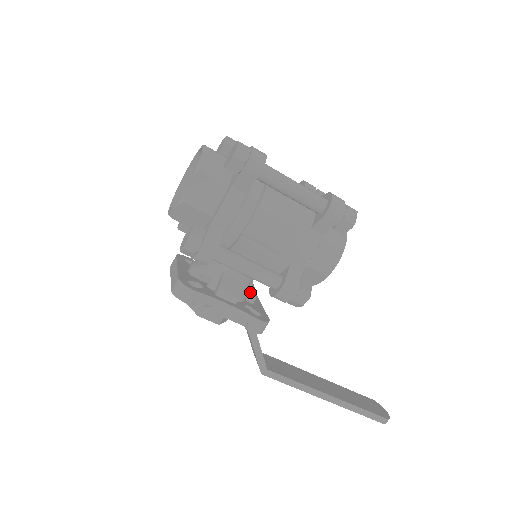
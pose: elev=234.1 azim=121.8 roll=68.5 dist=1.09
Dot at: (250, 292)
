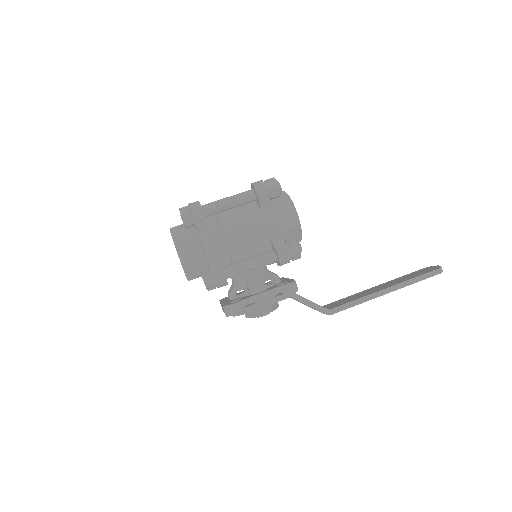
Dot at: (272, 277)
